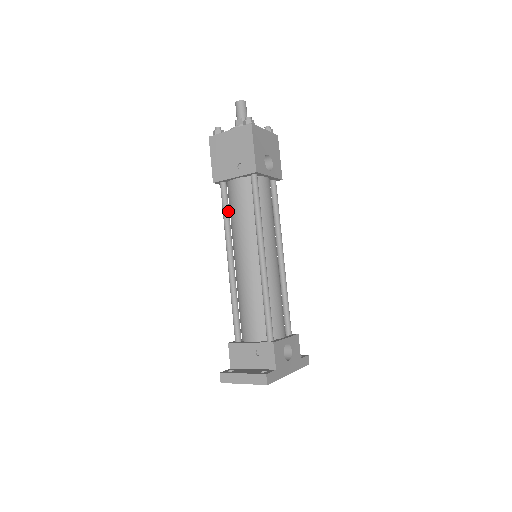
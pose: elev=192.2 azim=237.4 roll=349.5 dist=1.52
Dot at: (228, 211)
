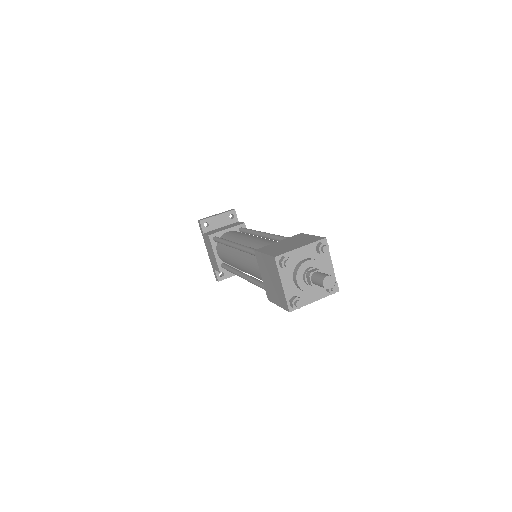
Dot at: occluded
